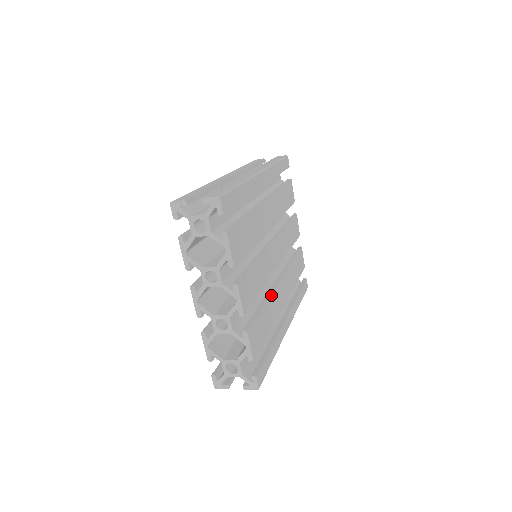
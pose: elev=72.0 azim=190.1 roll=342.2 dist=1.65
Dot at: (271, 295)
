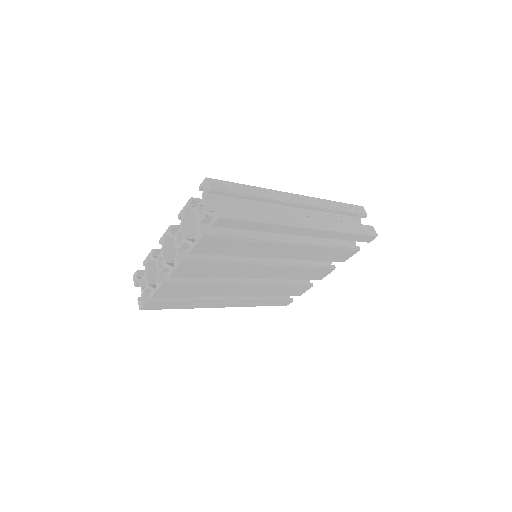
Dot at: (223, 285)
